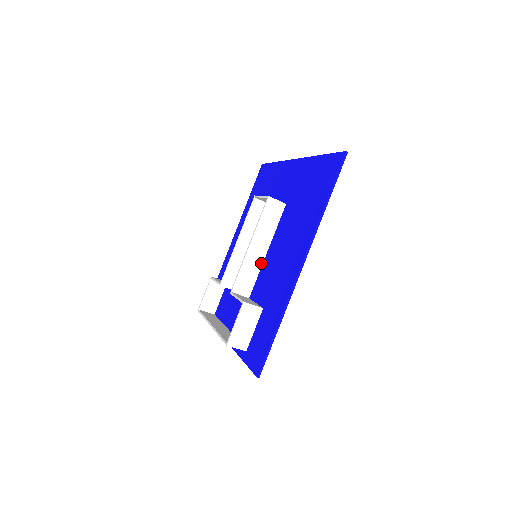
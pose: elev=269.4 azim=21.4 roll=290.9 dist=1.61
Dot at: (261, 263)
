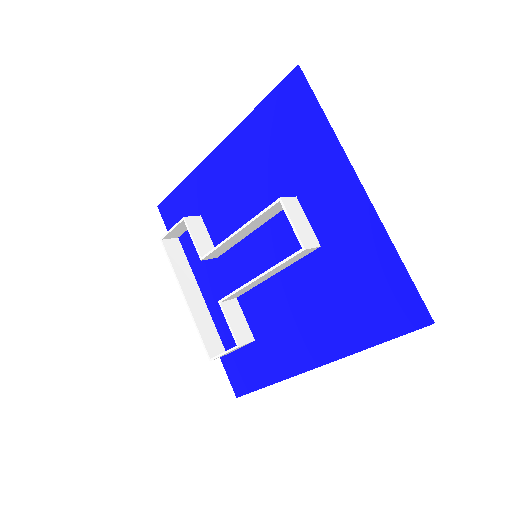
Dot at: (262, 281)
